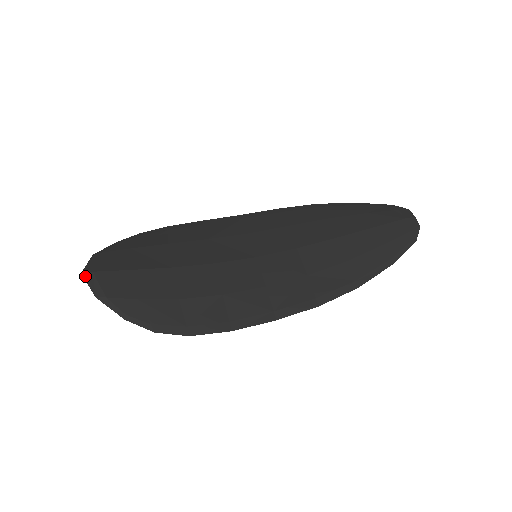
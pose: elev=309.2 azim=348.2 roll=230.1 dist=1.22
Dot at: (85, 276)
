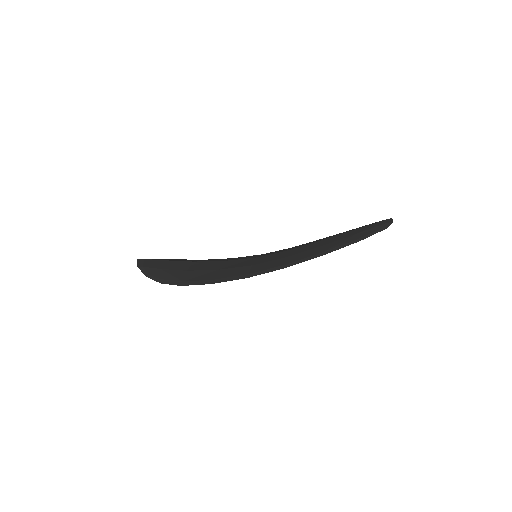
Dot at: (139, 260)
